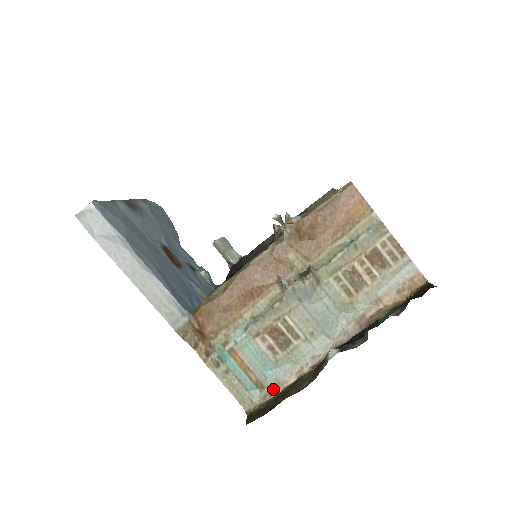
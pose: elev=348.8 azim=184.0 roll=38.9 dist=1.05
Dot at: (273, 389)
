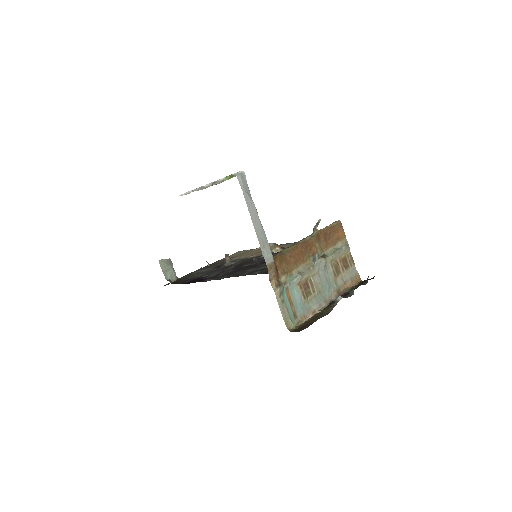
Dot at: (302, 319)
